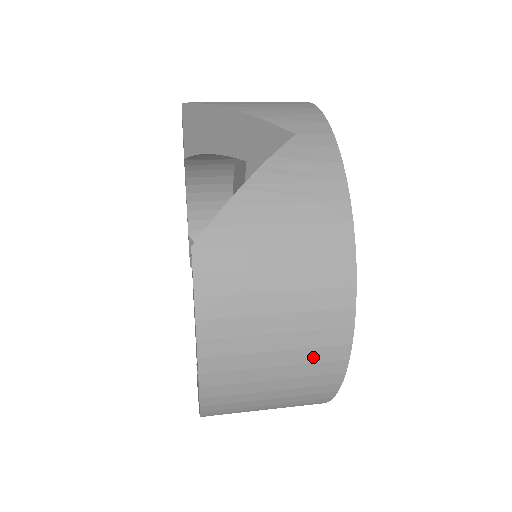
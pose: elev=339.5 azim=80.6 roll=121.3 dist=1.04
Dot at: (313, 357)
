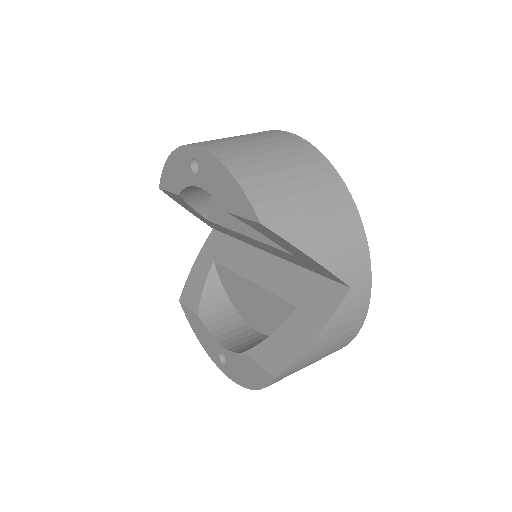
Dot at: occluded
